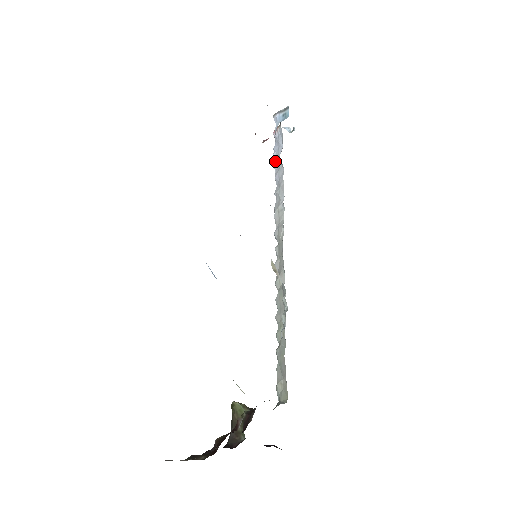
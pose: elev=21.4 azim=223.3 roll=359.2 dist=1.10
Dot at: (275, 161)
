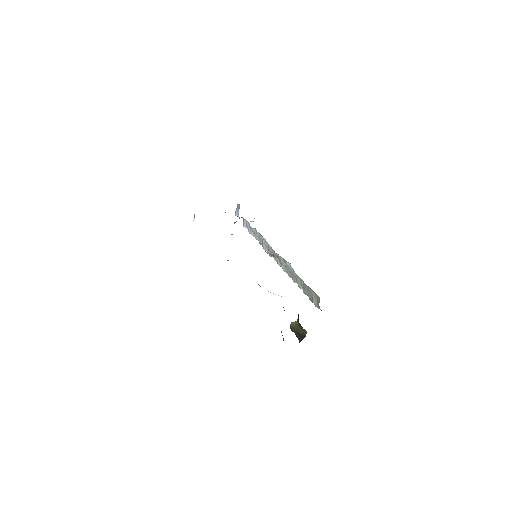
Dot at: (251, 233)
